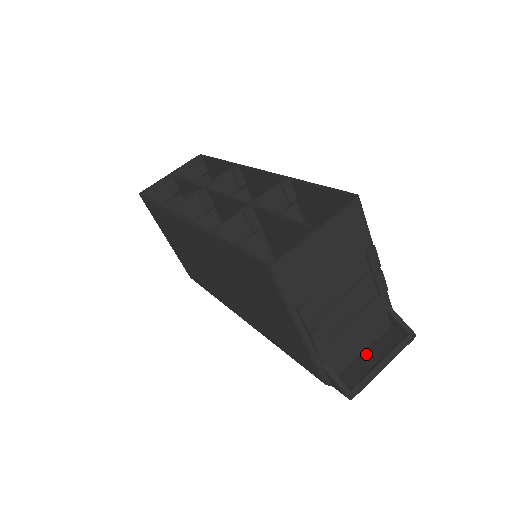
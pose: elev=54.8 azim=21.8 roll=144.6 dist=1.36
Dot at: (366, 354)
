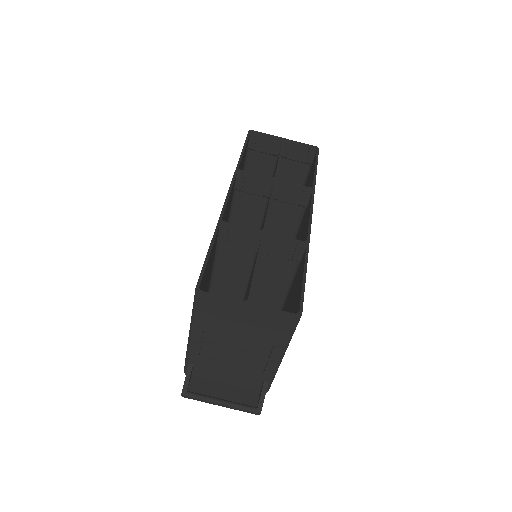
Dot at: (224, 387)
